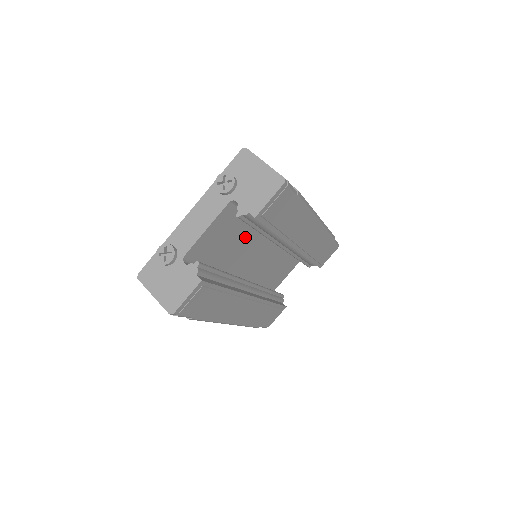
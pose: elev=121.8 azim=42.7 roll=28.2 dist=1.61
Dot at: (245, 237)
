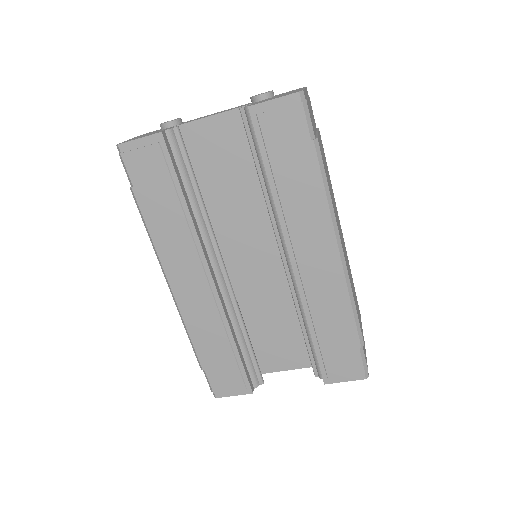
Dot at: (251, 194)
